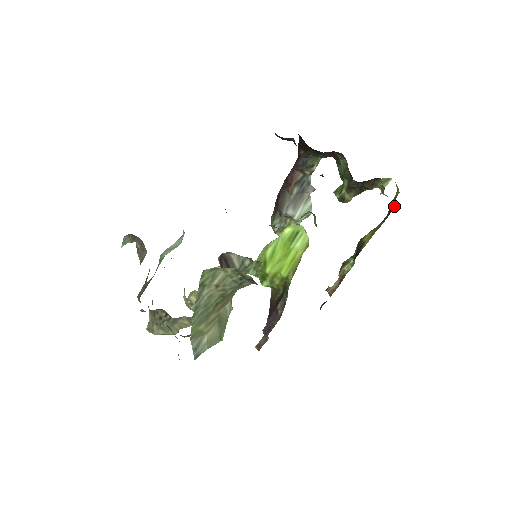
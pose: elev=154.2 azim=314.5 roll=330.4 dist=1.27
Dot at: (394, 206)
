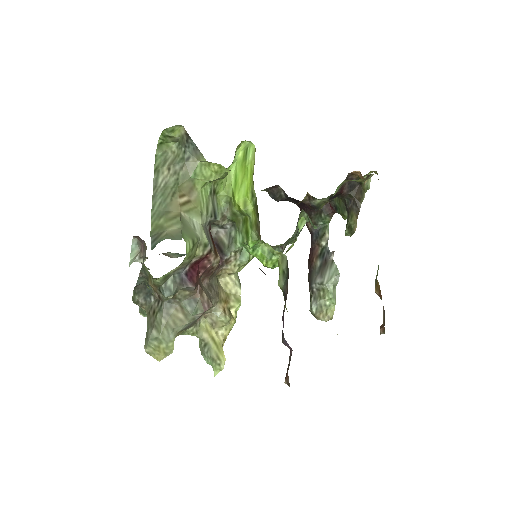
Dot at: occluded
